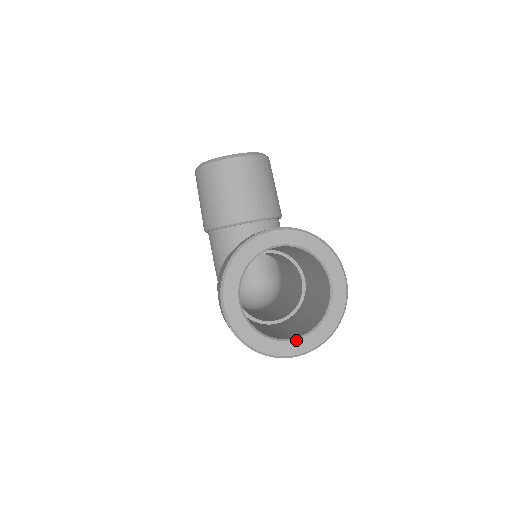
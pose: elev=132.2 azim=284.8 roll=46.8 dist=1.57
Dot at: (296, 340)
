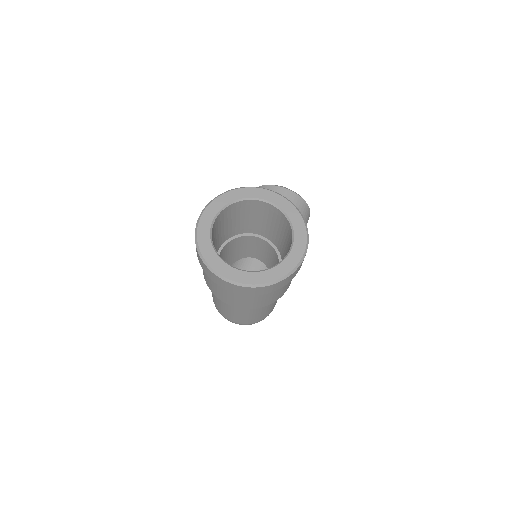
Dot at: (238, 269)
